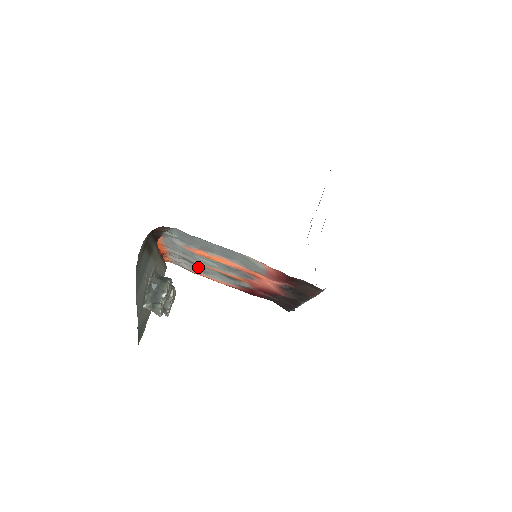
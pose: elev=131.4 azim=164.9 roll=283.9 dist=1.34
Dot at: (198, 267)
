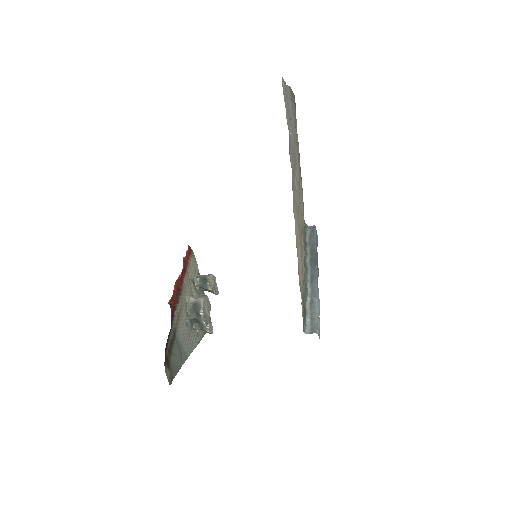
Dot at: occluded
